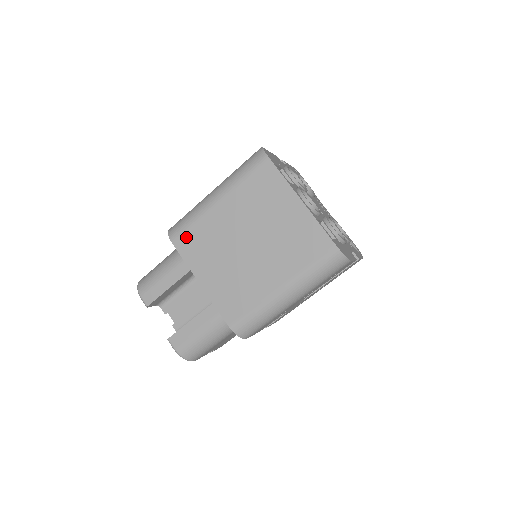
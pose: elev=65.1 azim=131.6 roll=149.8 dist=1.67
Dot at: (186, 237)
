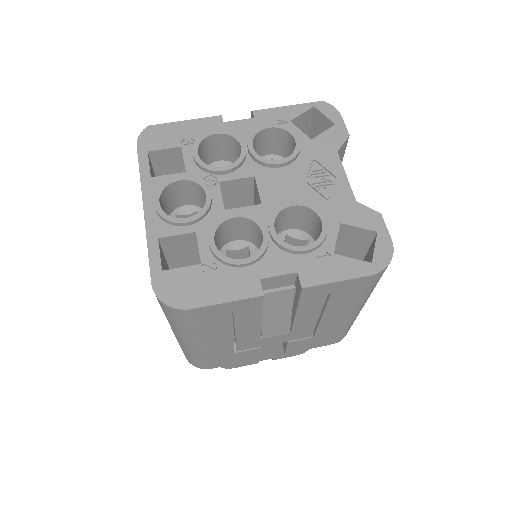
Dot at: occluded
